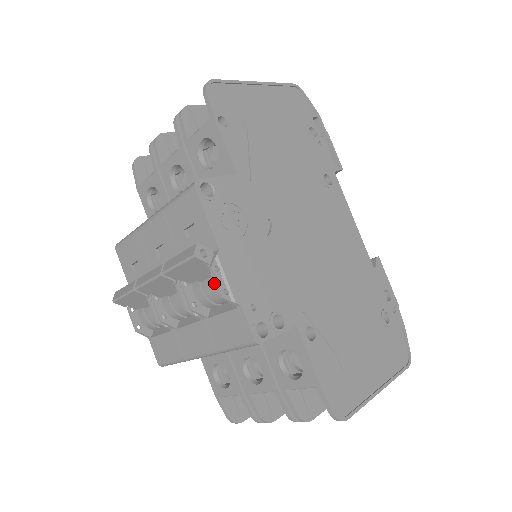
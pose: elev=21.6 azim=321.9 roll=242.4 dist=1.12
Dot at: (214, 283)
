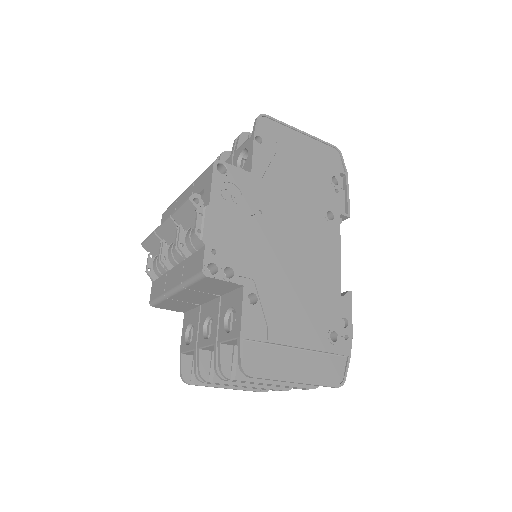
Dot at: occluded
